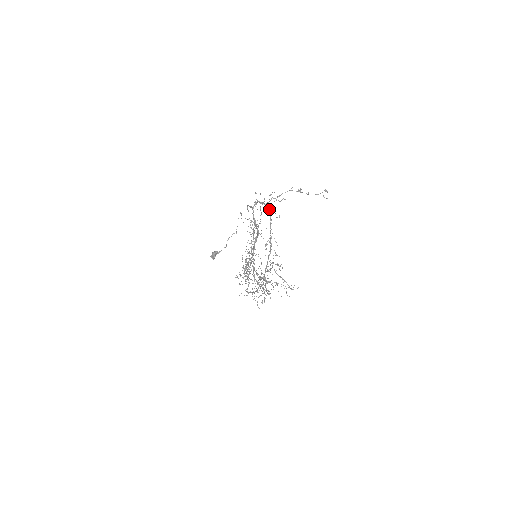
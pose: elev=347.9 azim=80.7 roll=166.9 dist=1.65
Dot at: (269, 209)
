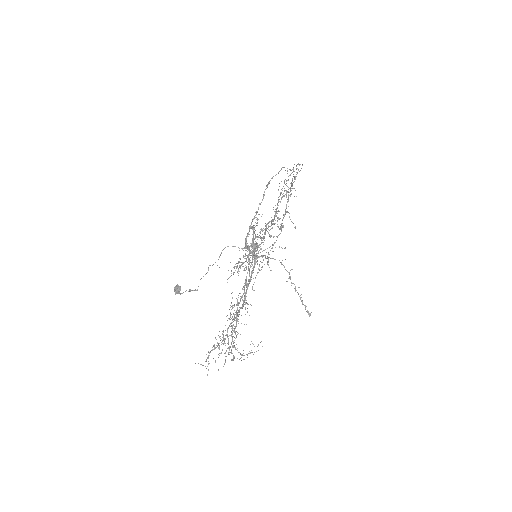
Dot at: (255, 261)
